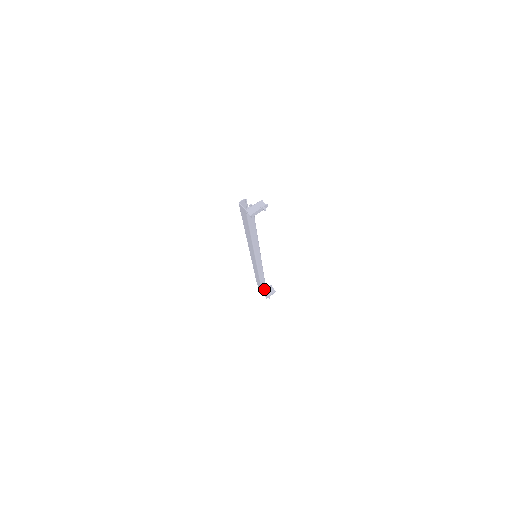
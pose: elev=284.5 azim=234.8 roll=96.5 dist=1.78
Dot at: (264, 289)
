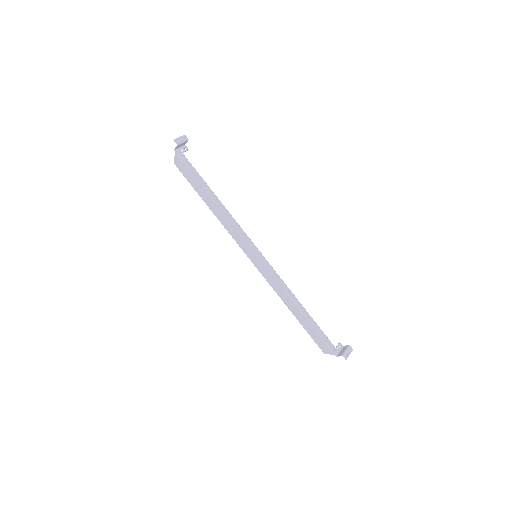
Dot at: (333, 349)
